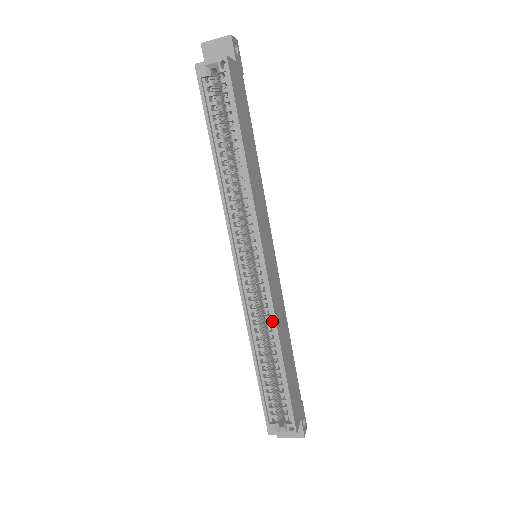
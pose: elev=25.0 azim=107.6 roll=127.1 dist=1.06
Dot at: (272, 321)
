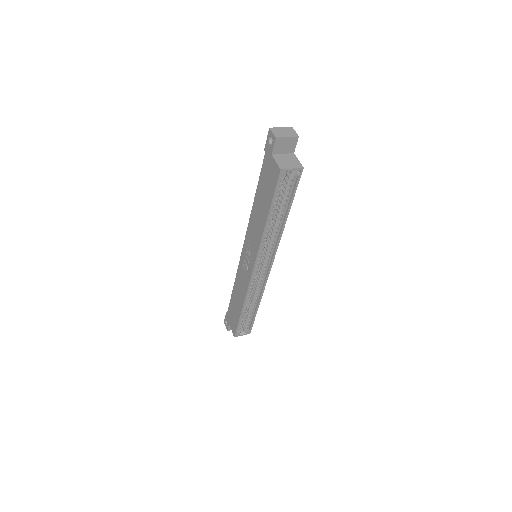
Dot at: (260, 291)
